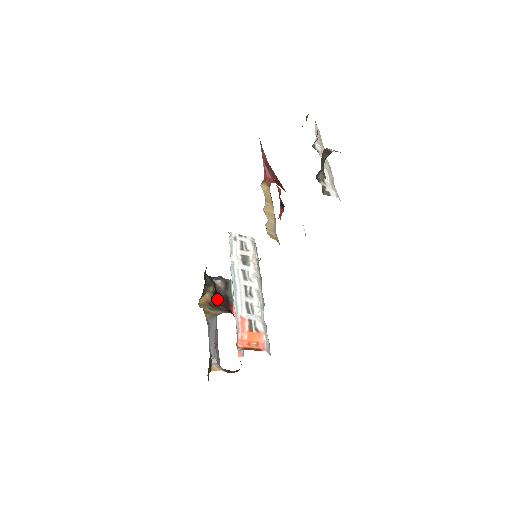
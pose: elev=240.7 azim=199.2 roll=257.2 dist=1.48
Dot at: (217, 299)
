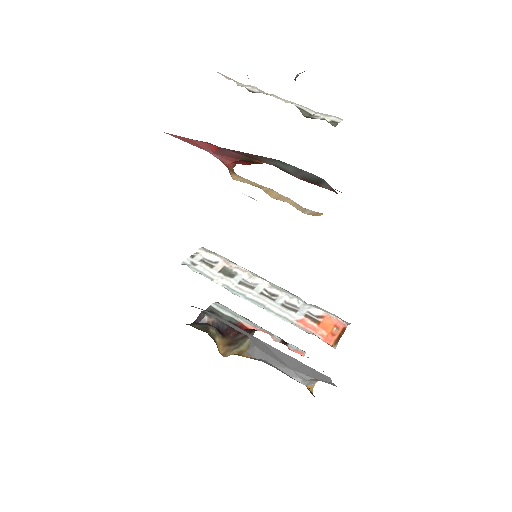
Dot at: (226, 334)
